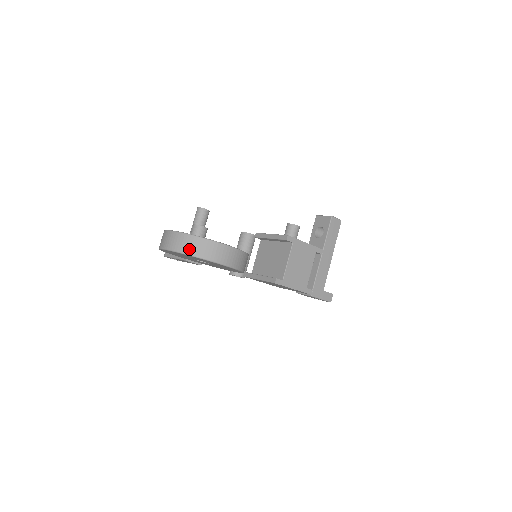
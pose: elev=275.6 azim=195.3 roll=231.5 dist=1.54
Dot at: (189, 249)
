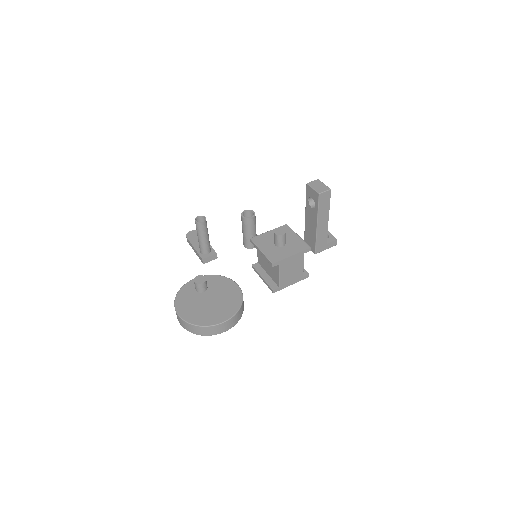
Dot at: (195, 332)
